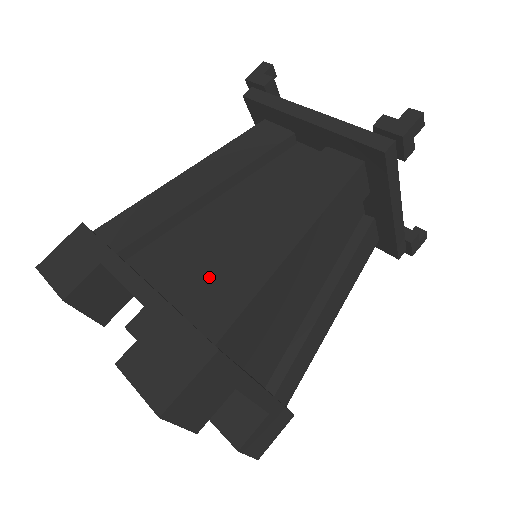
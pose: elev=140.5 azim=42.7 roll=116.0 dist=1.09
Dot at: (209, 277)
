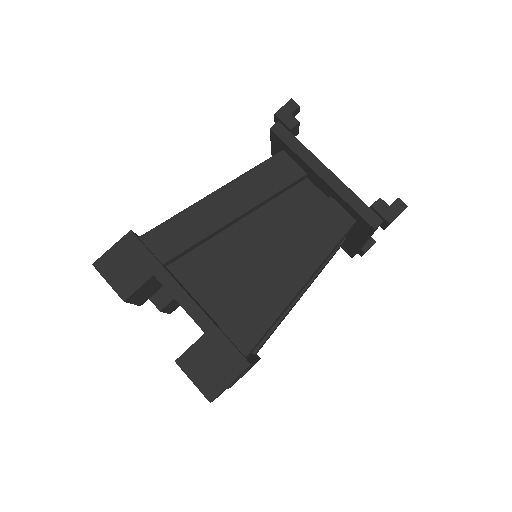
Dot at: (235, 295)
